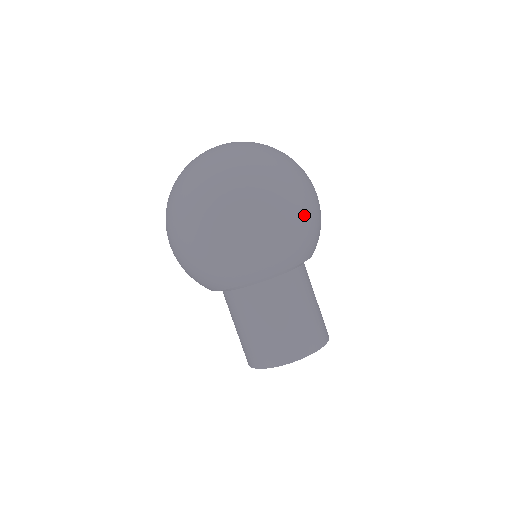
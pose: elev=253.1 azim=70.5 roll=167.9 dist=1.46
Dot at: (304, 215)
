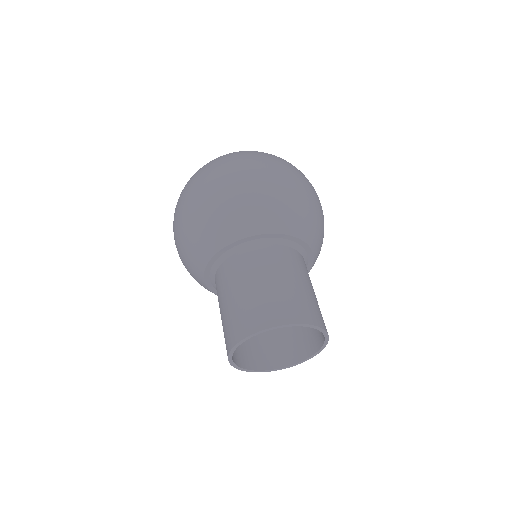
Dot at: (277, 182)
